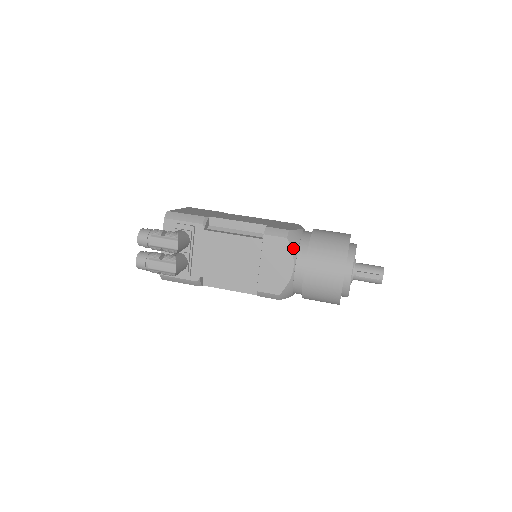
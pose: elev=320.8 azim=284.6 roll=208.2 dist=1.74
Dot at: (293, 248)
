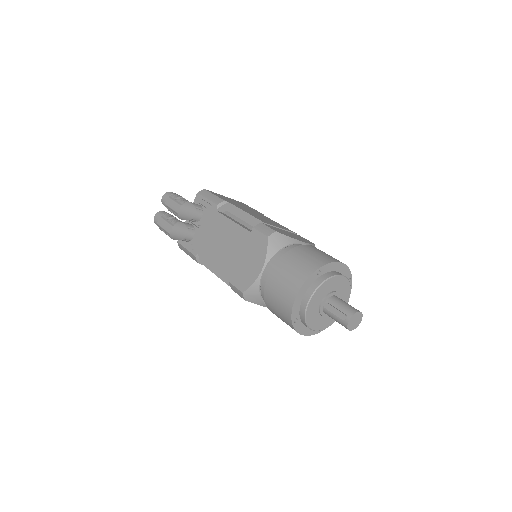
Dot at: (270, 249)
